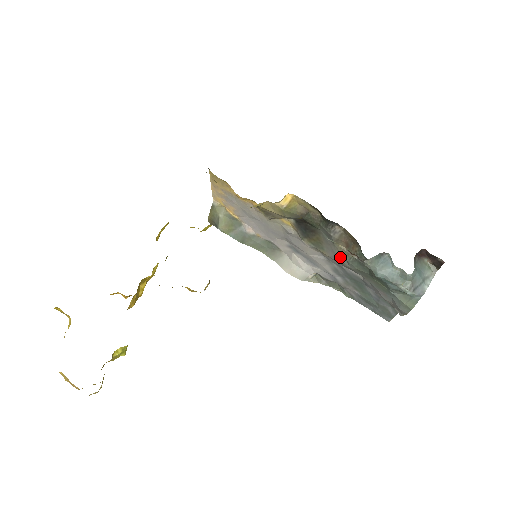
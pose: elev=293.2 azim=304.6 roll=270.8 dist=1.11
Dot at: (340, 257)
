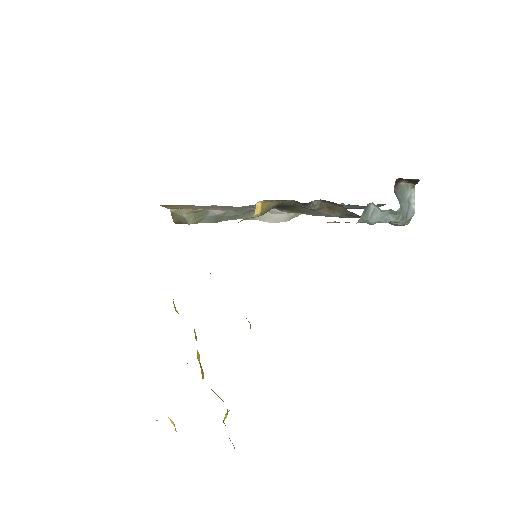
Dot at: (326, 216)
